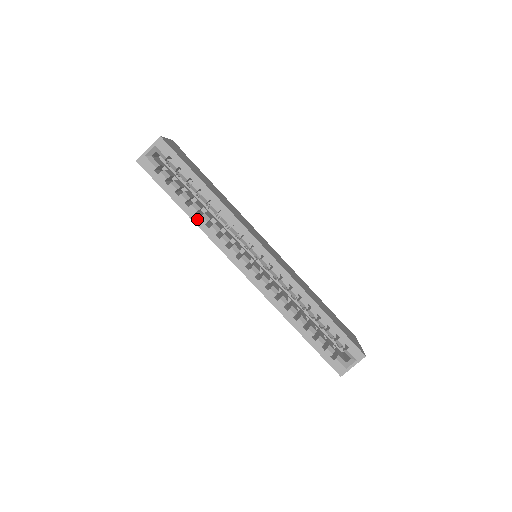
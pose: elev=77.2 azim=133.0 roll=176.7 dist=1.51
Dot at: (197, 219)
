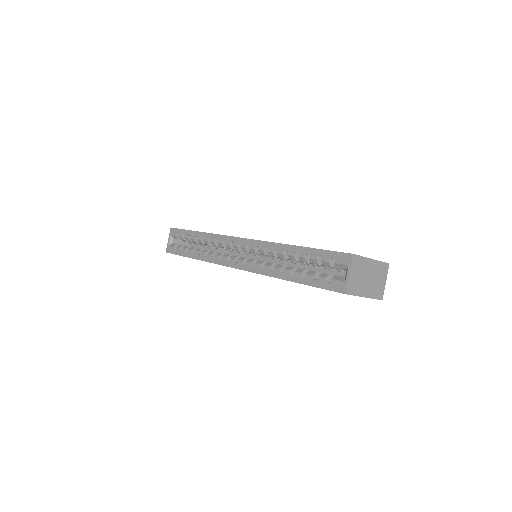
Dot at: (200, 257)
